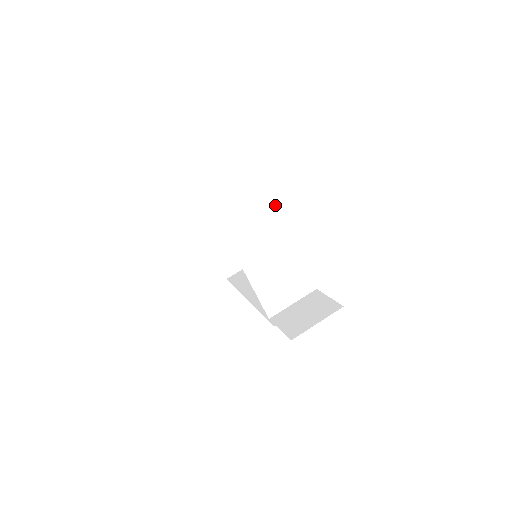
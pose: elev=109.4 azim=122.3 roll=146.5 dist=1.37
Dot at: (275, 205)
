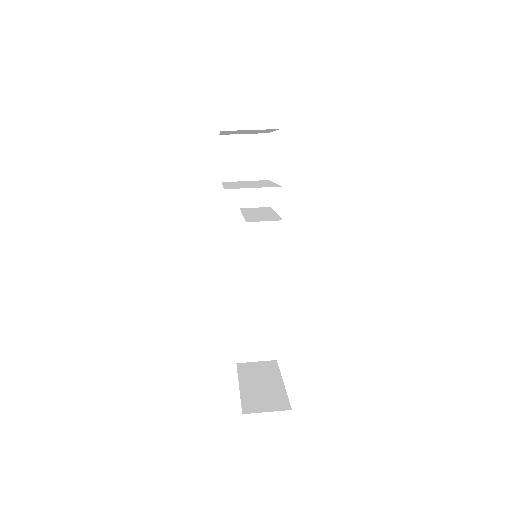
Dot at: (268, 180)
